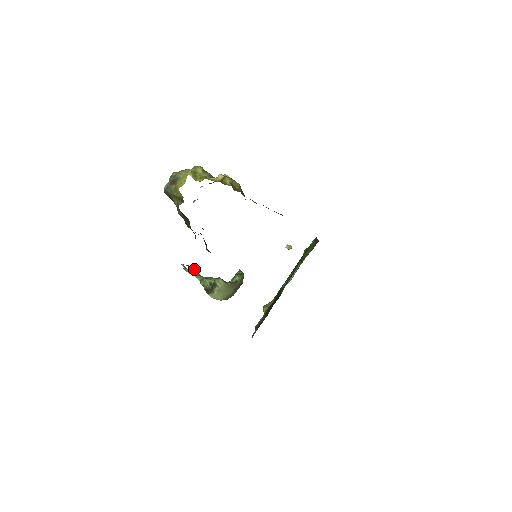
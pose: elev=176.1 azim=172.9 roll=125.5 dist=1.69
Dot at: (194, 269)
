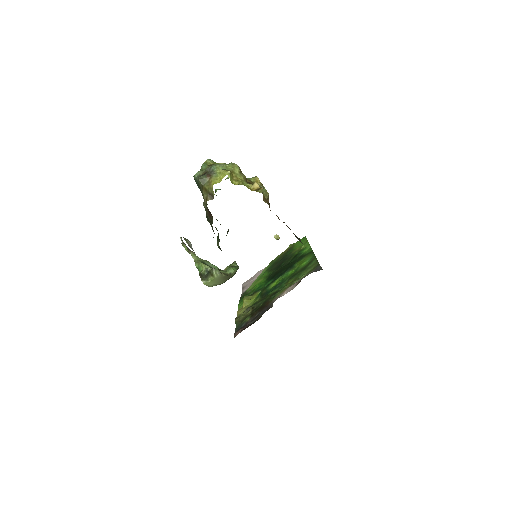
Dot at: (190, 244)
